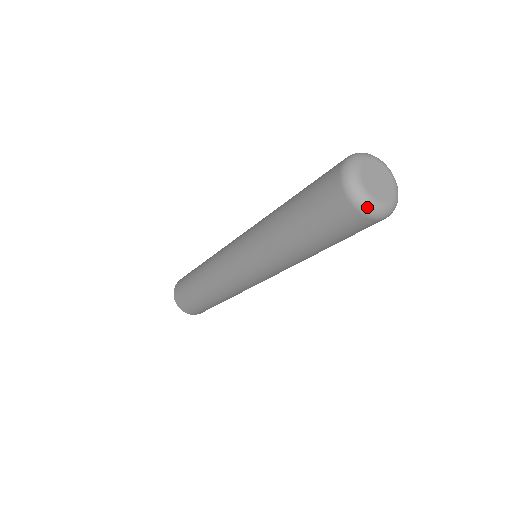
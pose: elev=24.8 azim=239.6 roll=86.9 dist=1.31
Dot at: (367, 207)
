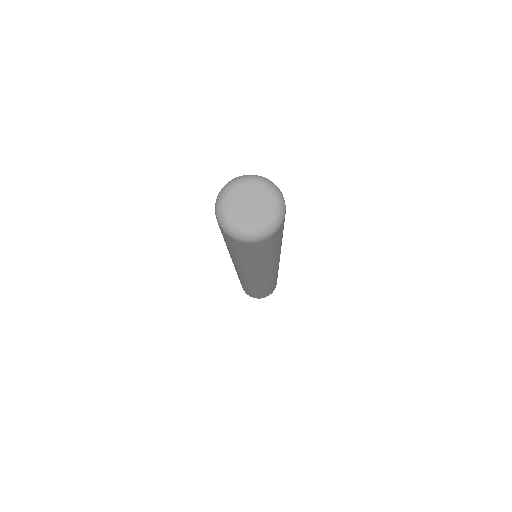
Dot at: (238, 235)
